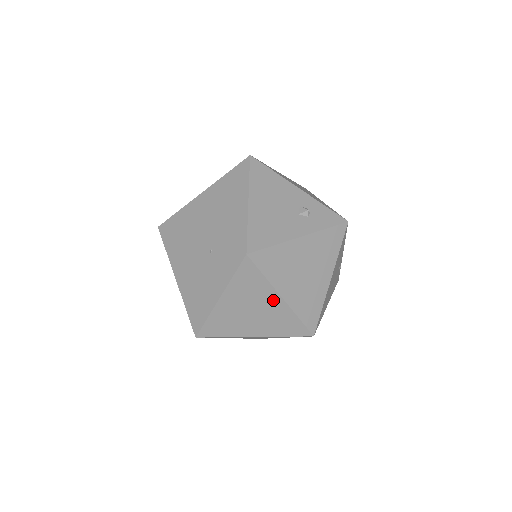
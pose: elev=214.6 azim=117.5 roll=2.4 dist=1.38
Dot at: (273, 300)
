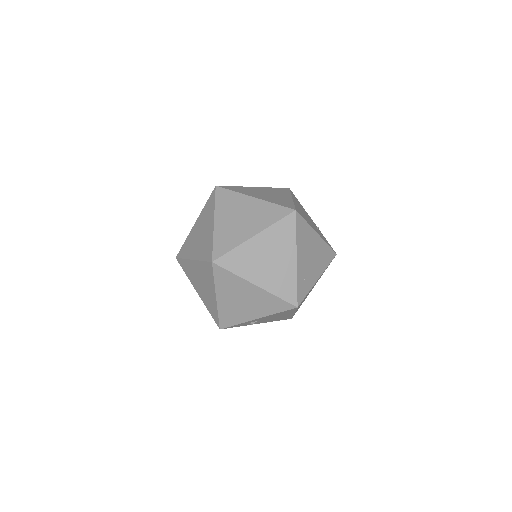
Dot at: (249, 202)
